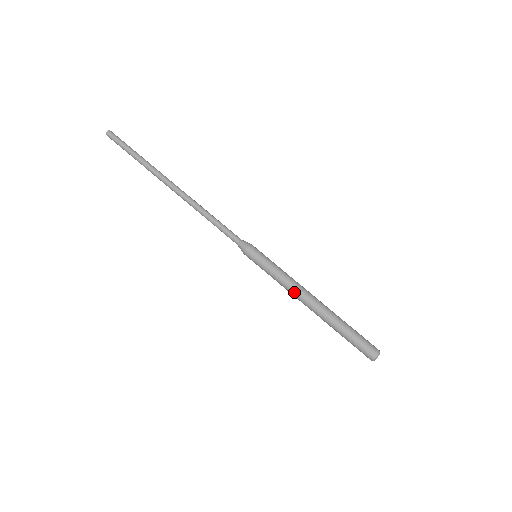
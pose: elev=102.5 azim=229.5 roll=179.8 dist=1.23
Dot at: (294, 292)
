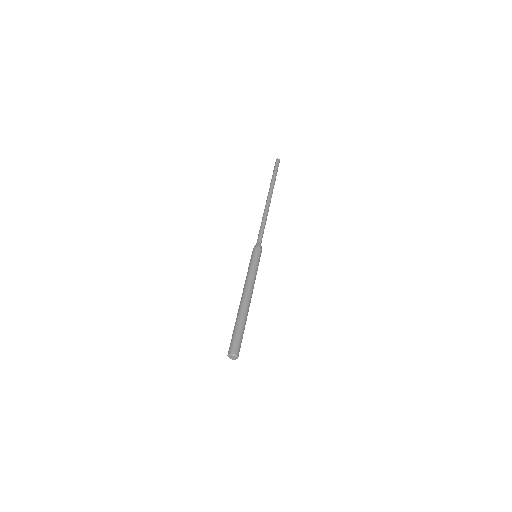
Dot at: (250, 284)
